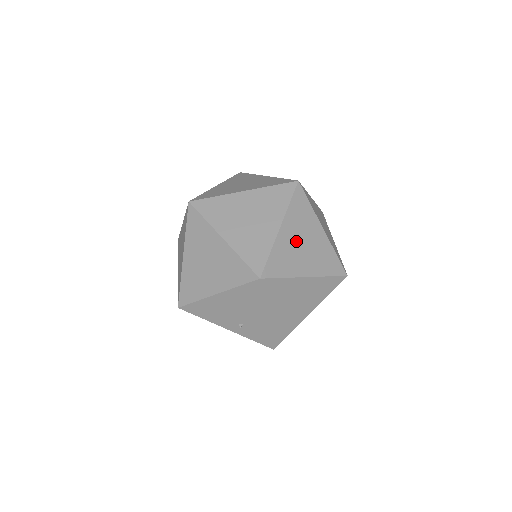
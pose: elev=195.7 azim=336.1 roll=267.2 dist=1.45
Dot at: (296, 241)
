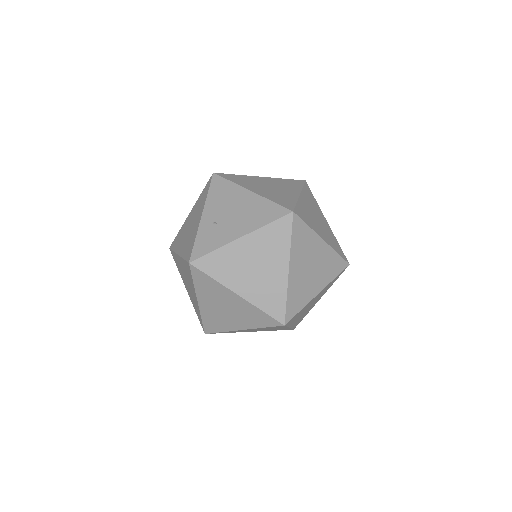
Dot at: (314, 258)
